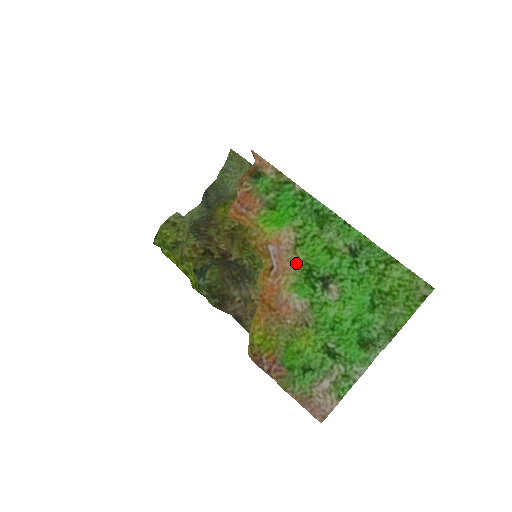
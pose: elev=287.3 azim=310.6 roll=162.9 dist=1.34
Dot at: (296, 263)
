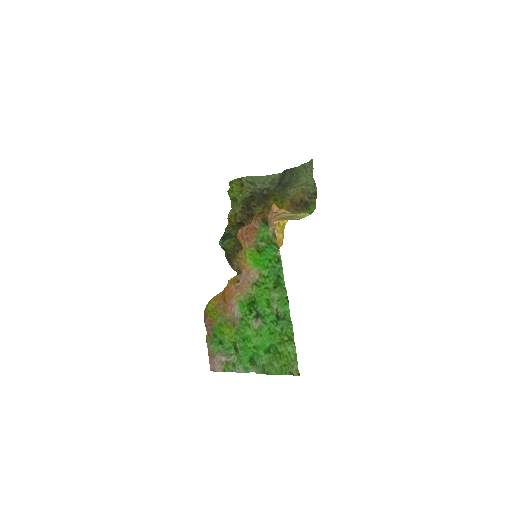
Dot at: (249, 292)
